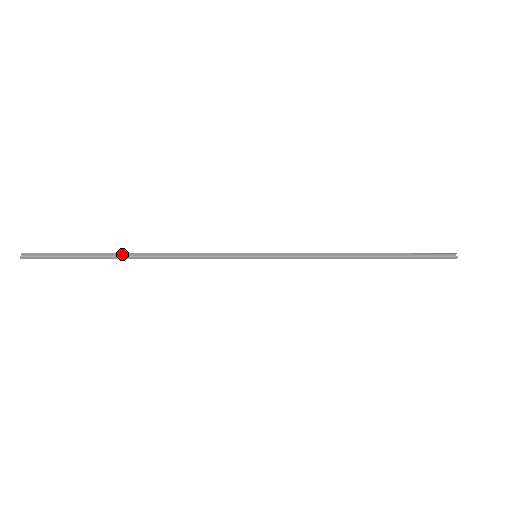
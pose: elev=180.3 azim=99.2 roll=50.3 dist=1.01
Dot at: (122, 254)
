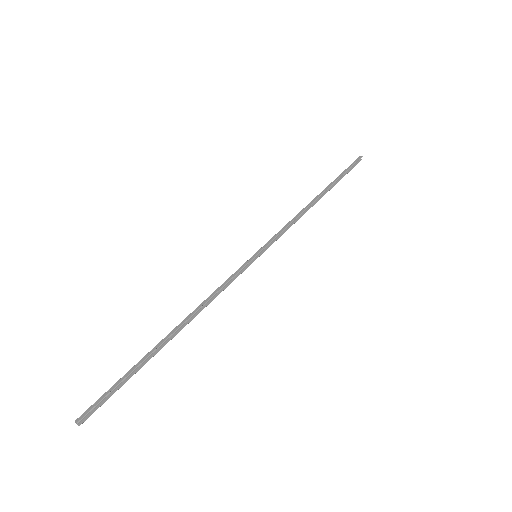
Dot at: (163, 341)
